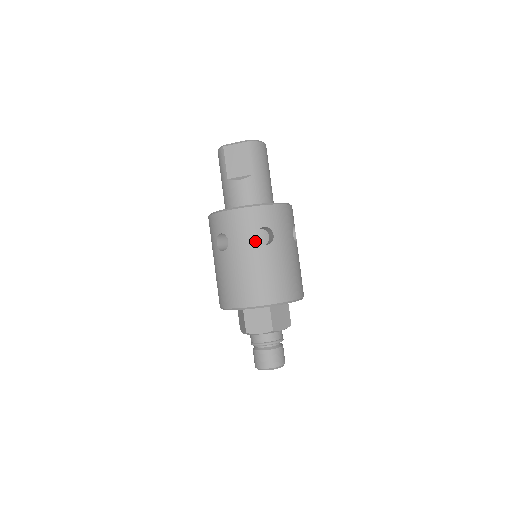
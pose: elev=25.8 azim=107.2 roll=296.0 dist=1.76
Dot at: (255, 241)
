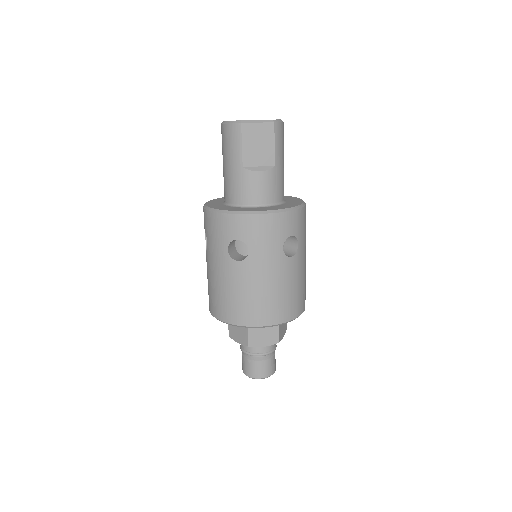
Dot at: (282, 253)
